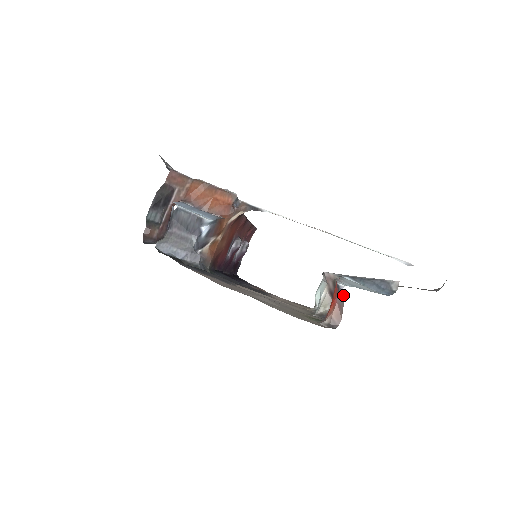
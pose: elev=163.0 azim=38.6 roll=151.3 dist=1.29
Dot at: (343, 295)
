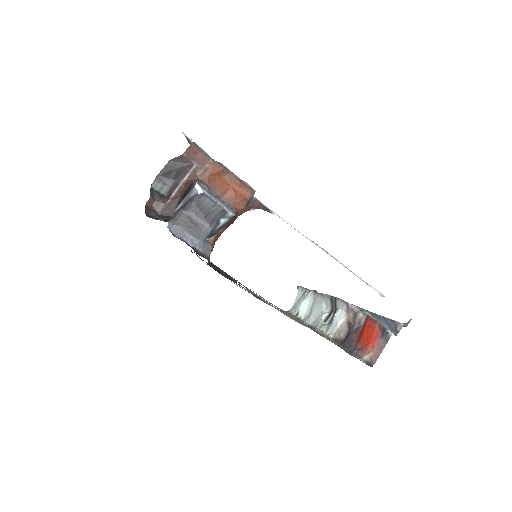
Dot at: (388, 340)
